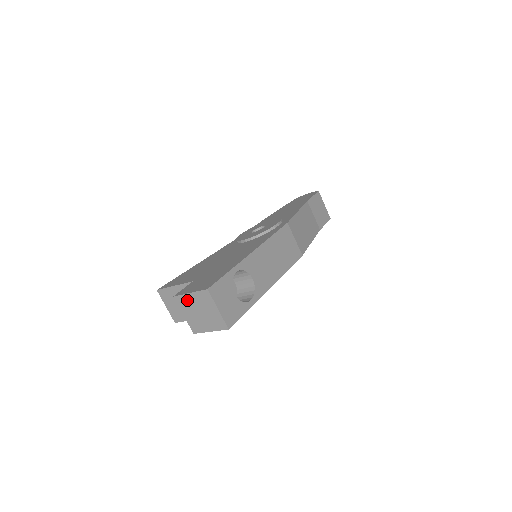
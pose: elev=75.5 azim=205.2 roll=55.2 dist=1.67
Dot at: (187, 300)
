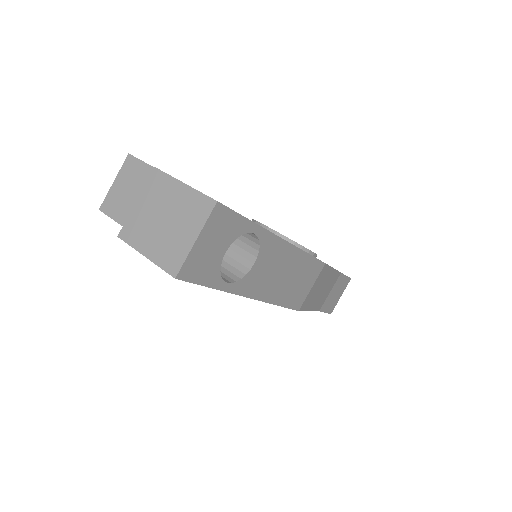
Dot at: (168, 188)
